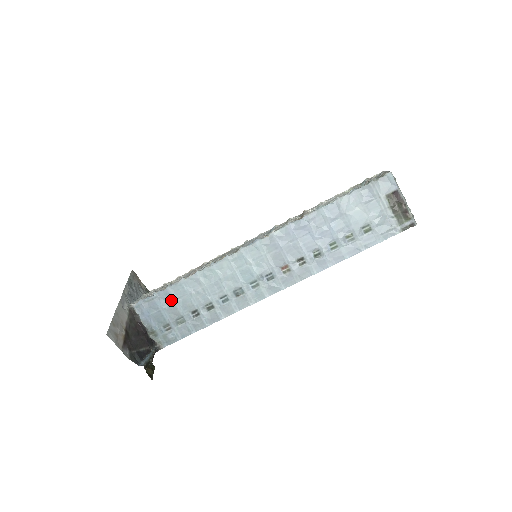
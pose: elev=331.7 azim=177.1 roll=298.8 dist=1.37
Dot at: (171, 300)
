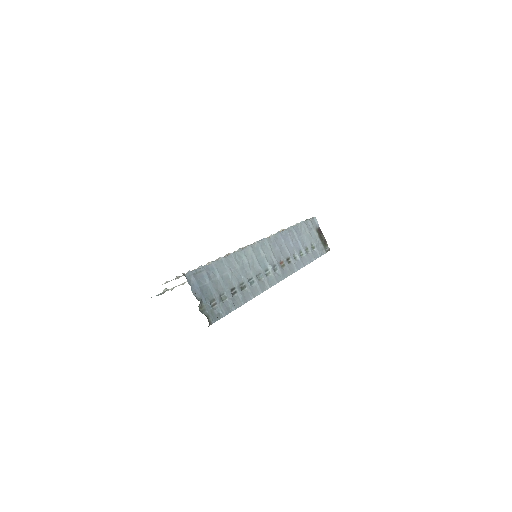
Dot at: (215, 275)
